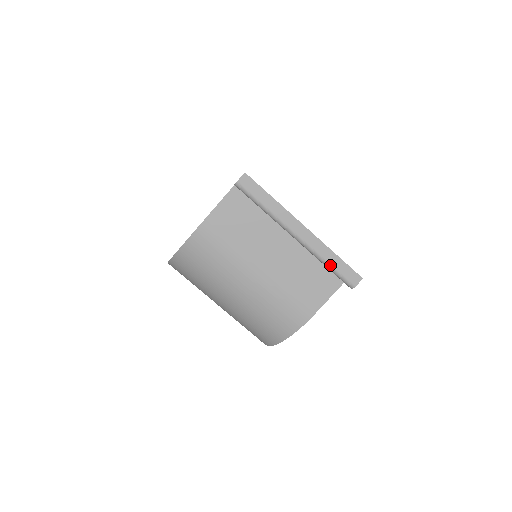
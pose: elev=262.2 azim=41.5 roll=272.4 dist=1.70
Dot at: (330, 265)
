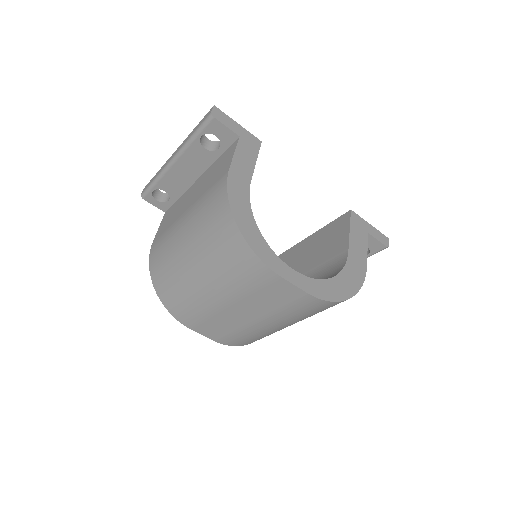
Dot at: (193, 134)
